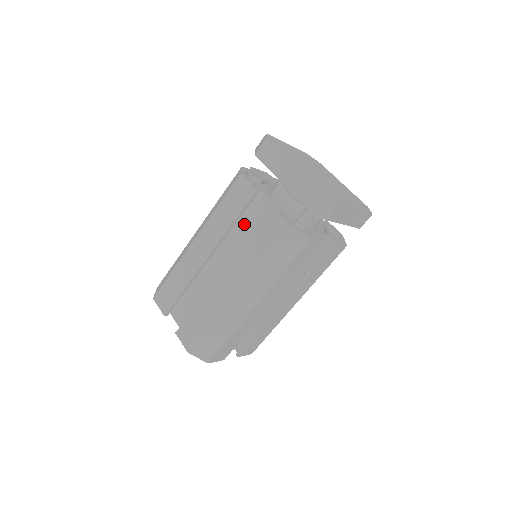
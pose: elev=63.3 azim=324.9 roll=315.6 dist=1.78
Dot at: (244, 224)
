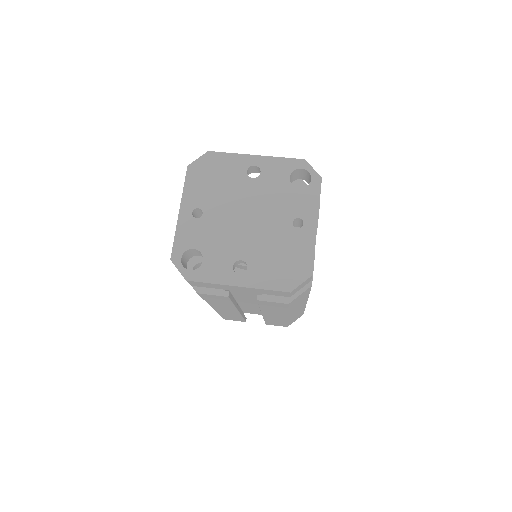
Dot at: (240, 293)
